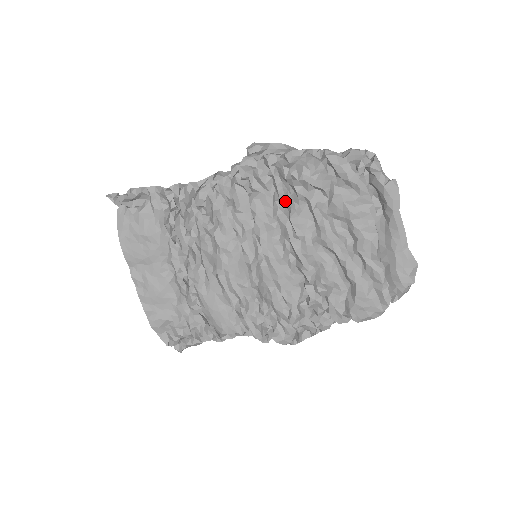
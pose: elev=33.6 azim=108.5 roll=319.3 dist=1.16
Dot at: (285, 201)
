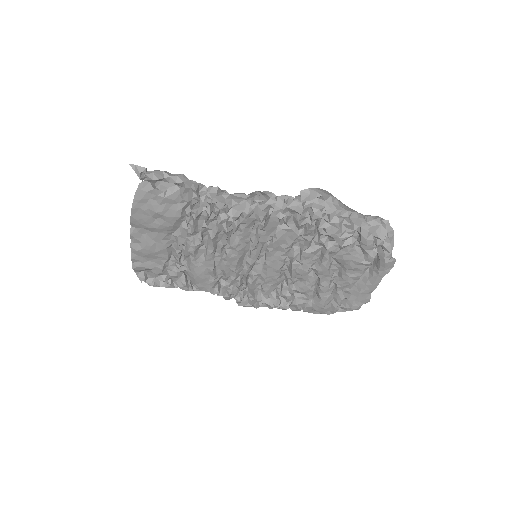
Dot at: (307, 240)
